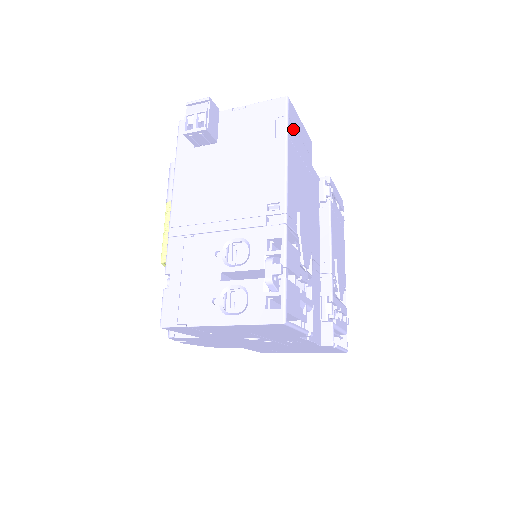
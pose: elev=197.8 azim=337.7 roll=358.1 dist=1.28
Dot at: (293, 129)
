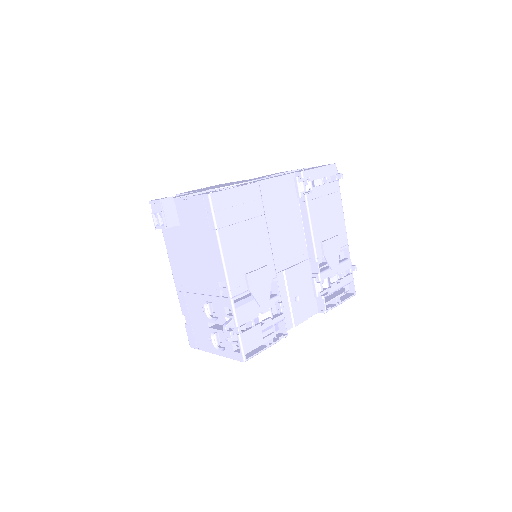
Dot at: (224, 212)
